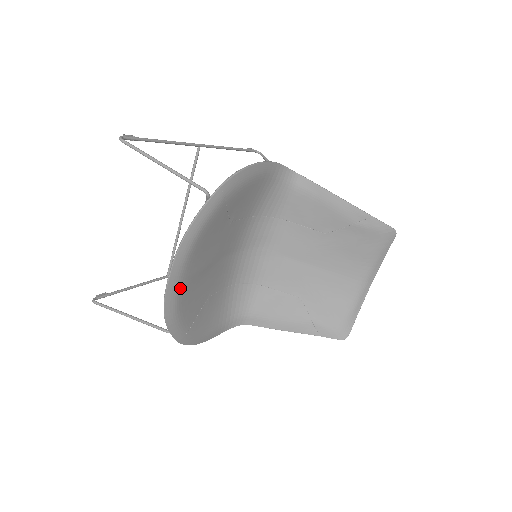
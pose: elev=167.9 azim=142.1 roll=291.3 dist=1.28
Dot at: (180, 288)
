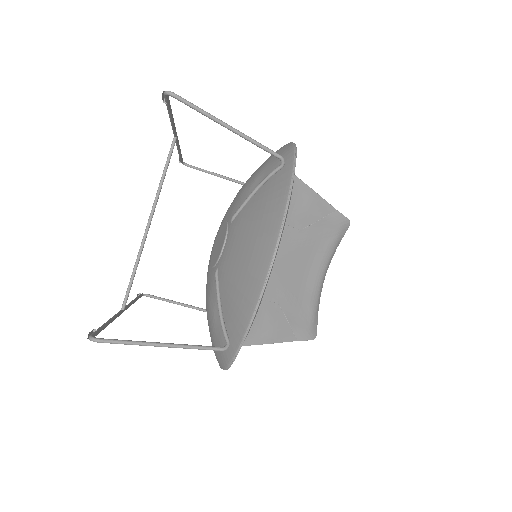
Dot at: occluded
